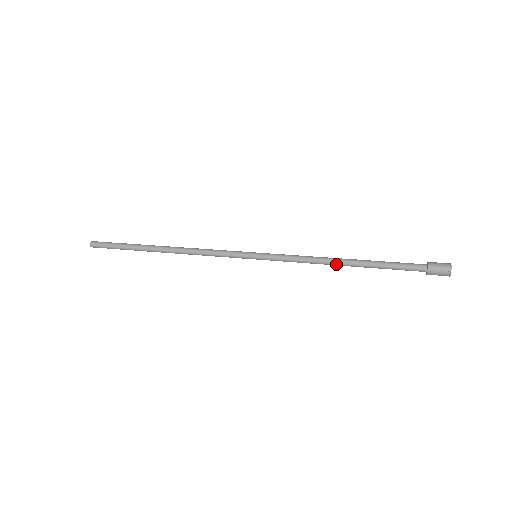
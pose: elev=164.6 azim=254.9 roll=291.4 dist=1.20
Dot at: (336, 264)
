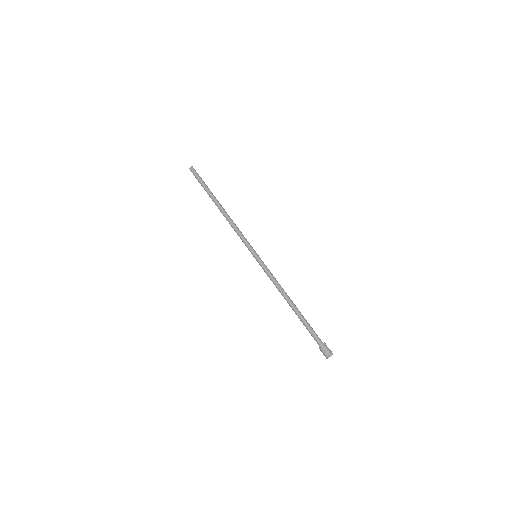
Dot at: (285, 299)
